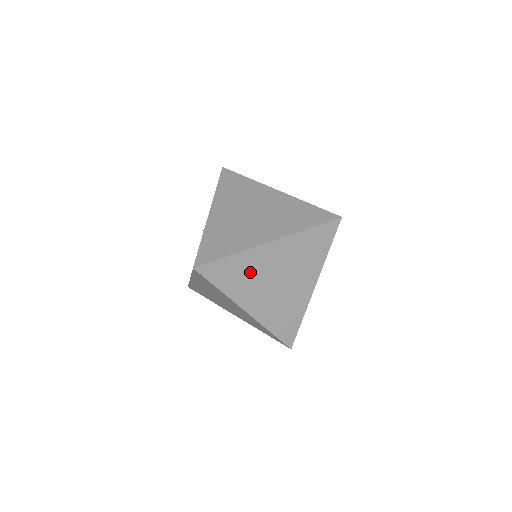
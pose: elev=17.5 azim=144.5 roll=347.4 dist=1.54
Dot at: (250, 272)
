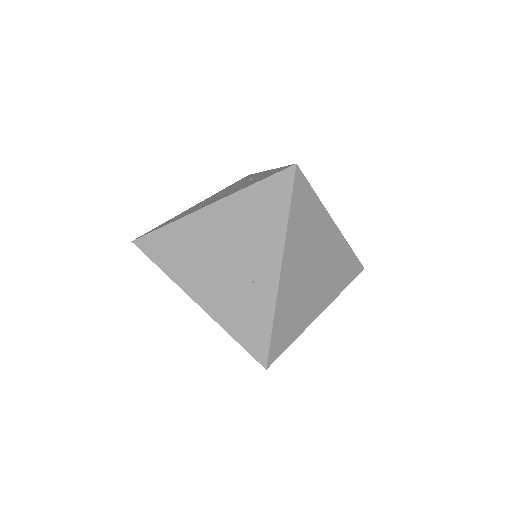
Dot at: (311, 230)
